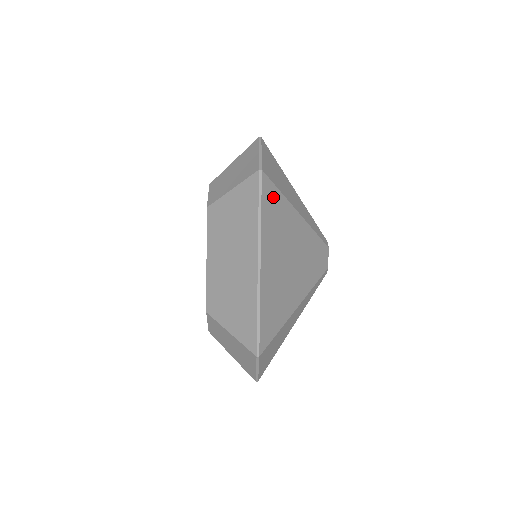
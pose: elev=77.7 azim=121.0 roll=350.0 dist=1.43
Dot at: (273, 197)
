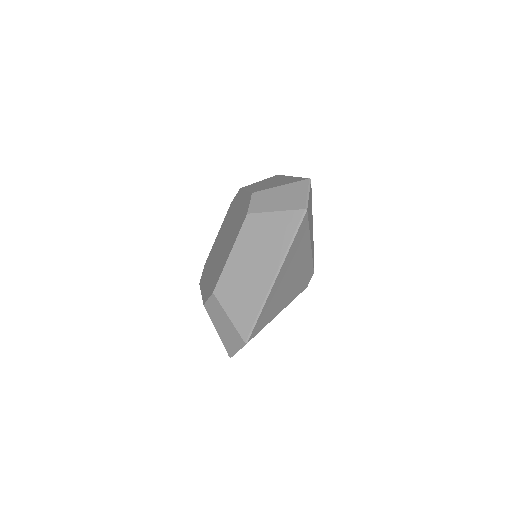
Dot at: (304, 230)
